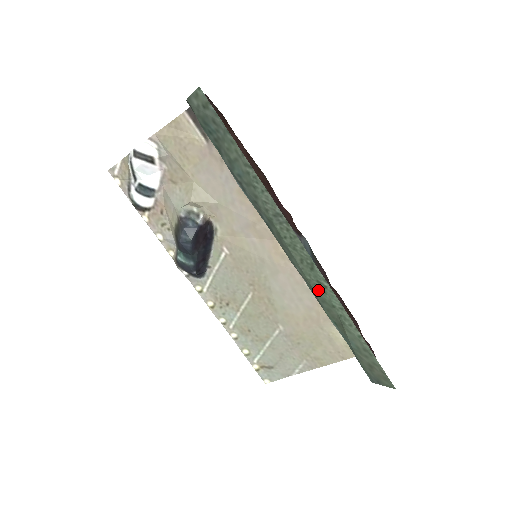
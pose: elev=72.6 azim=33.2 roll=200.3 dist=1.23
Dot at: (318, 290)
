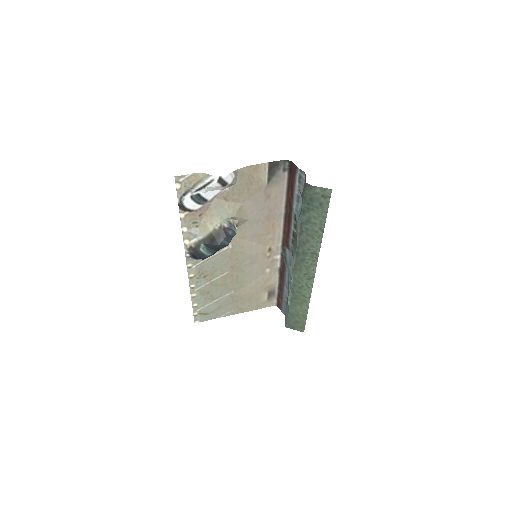
Dot at: (301, 287)
